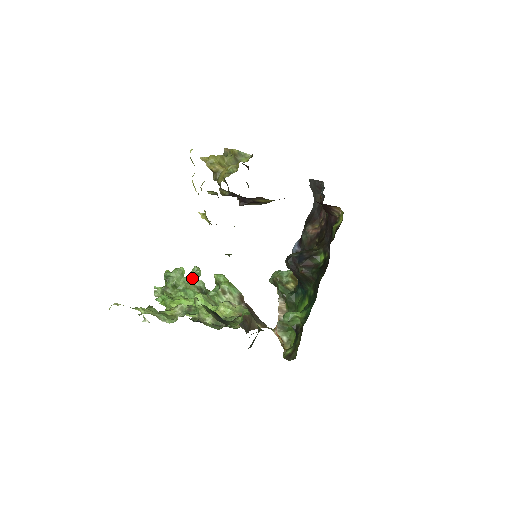
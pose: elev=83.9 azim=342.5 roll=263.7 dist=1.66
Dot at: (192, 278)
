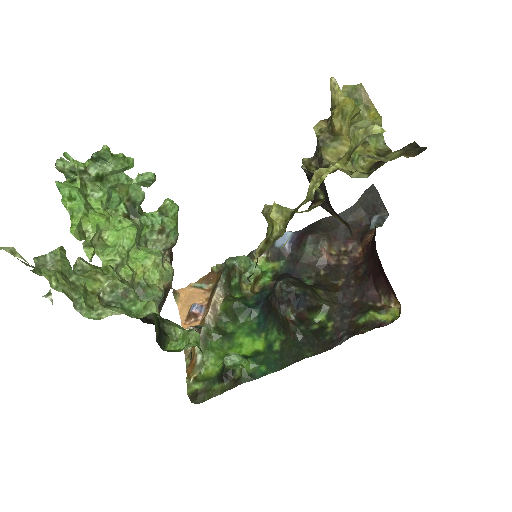
Dot at: (135, 183)
